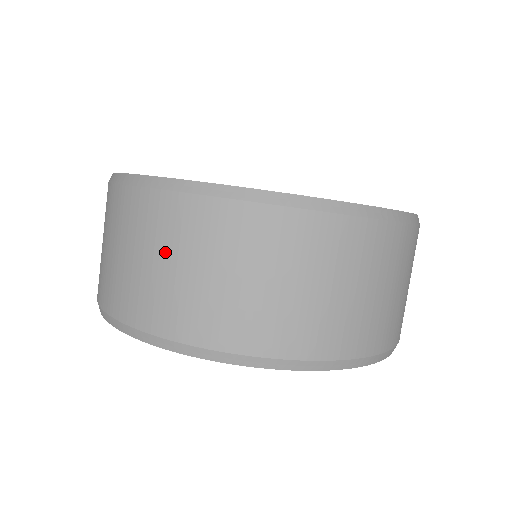
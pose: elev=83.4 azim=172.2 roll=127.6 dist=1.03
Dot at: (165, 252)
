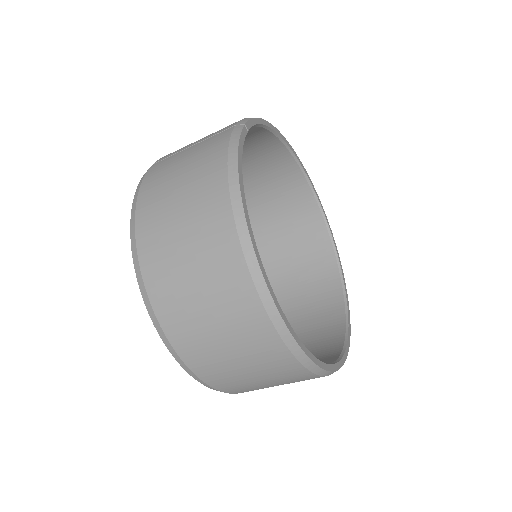
Dot at: (269, 379)
